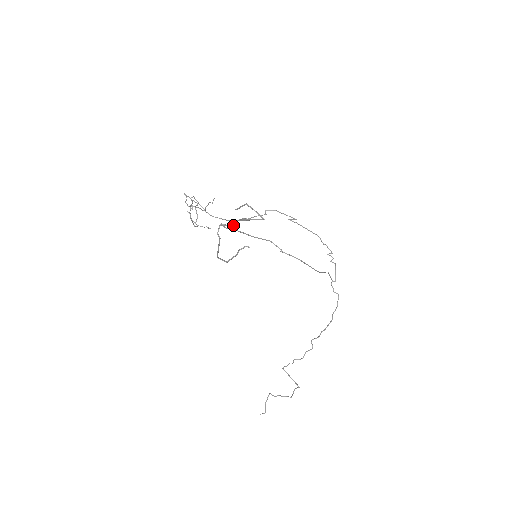
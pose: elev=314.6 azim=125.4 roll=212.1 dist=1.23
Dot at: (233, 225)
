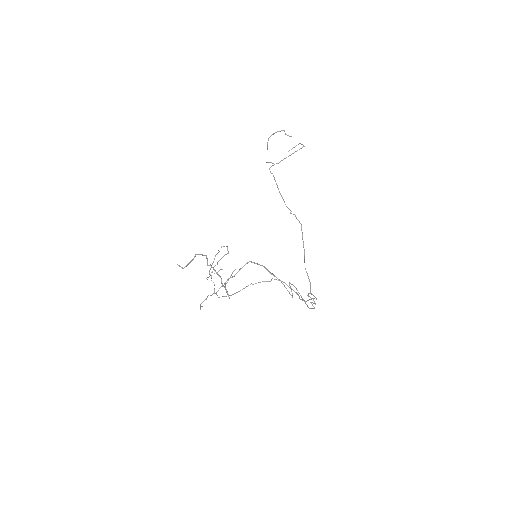
Dot at: occluded
